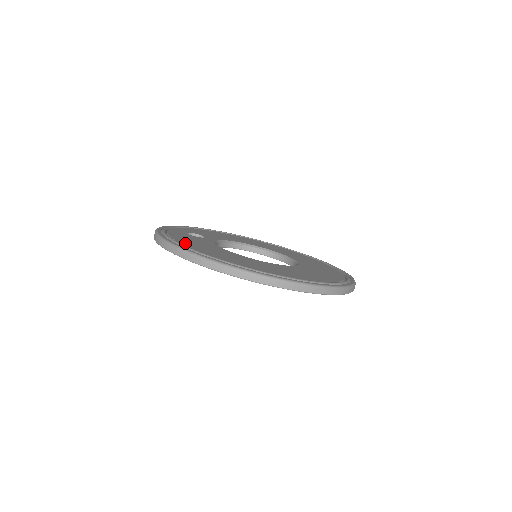
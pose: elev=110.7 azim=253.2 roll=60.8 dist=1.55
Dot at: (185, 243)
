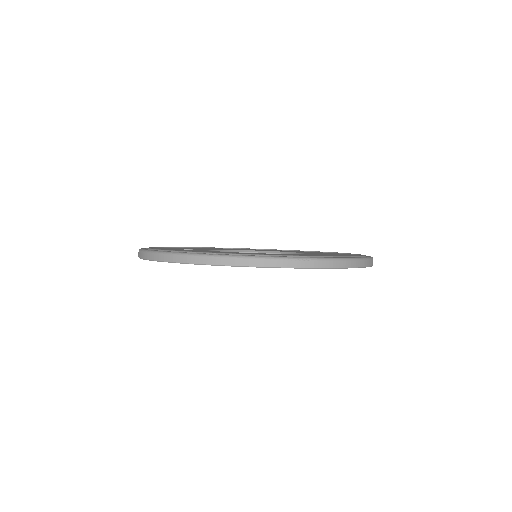
Dot at: occluded
